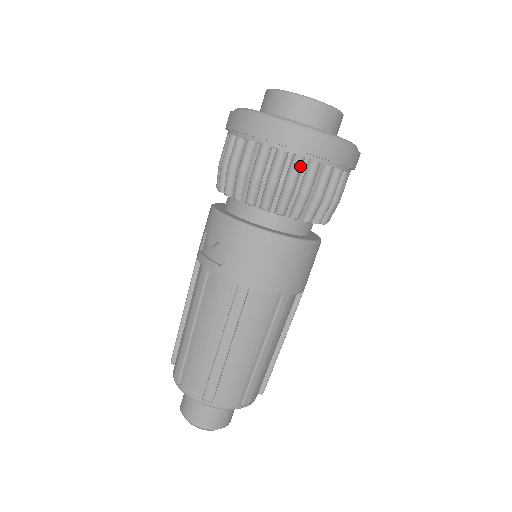
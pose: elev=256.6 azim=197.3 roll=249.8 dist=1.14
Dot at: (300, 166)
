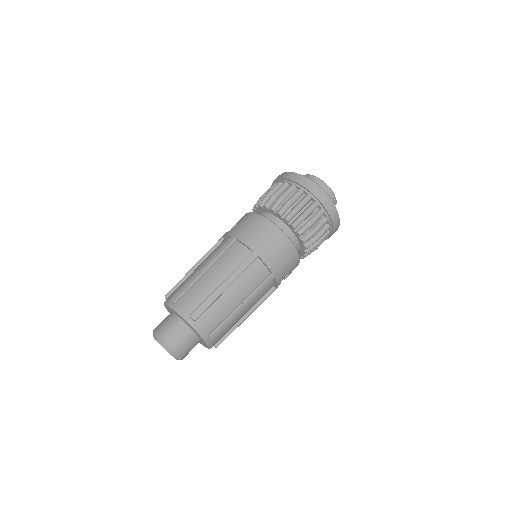
Dot at: (291, 189)
